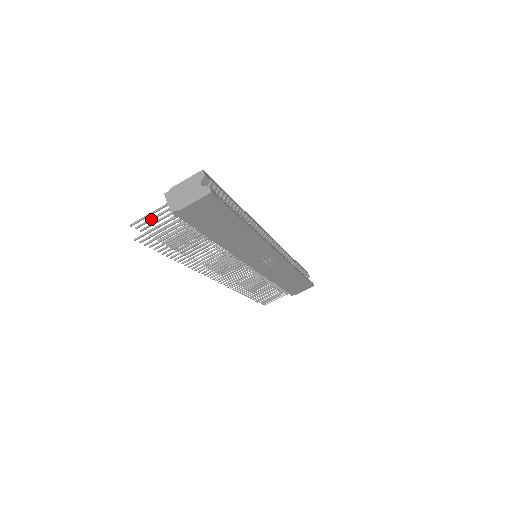
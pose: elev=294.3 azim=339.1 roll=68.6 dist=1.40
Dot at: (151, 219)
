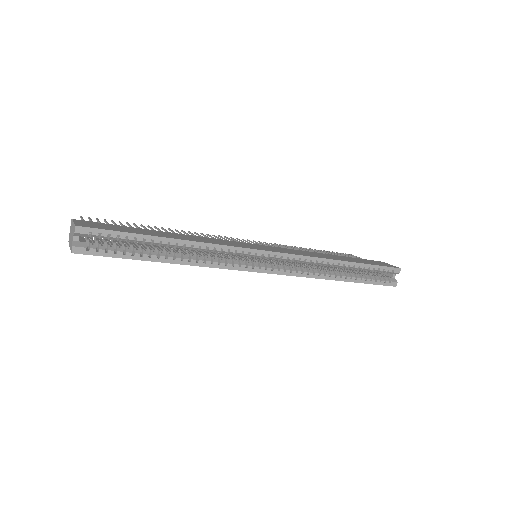
Dot at: (90, 220)
